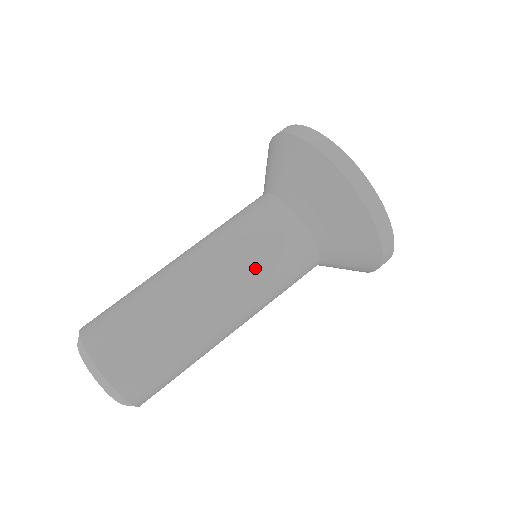
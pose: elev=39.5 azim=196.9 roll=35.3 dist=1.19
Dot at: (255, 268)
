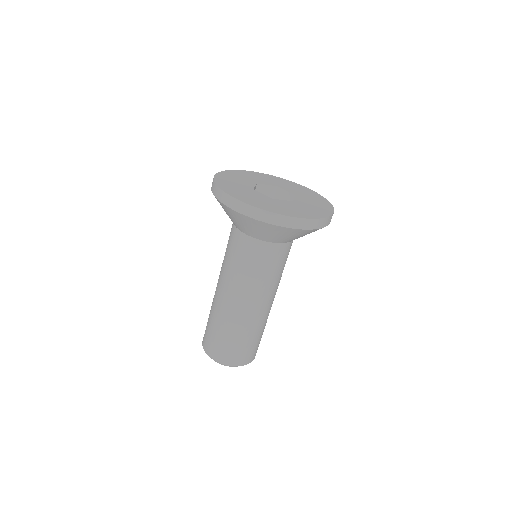
Dot at: (244, 277)
